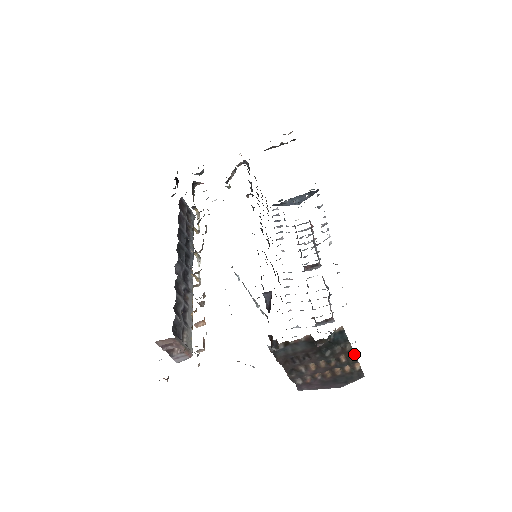
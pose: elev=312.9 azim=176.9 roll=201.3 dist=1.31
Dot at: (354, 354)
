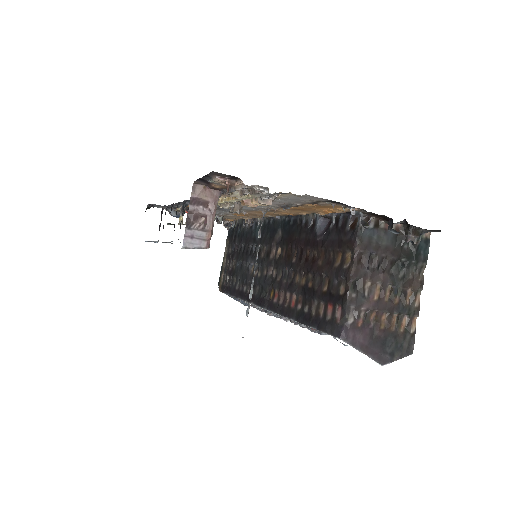
Dot at: (419, 297)
